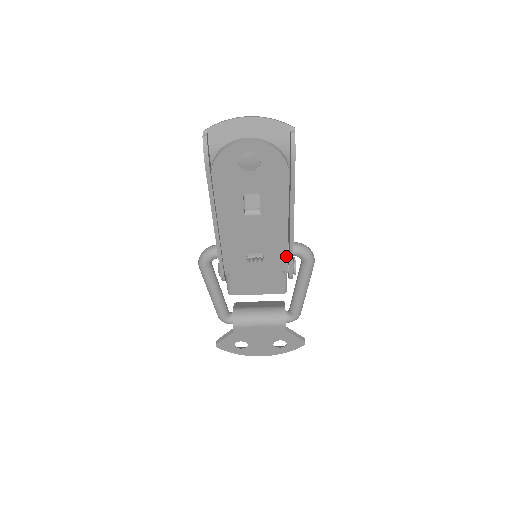
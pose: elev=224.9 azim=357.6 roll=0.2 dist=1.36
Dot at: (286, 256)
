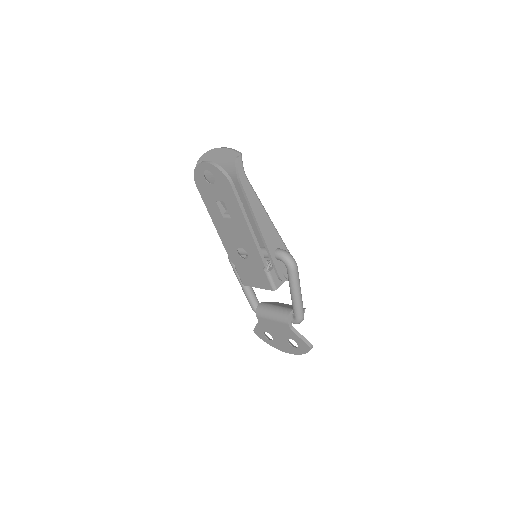
Dot at: (259, 255)
